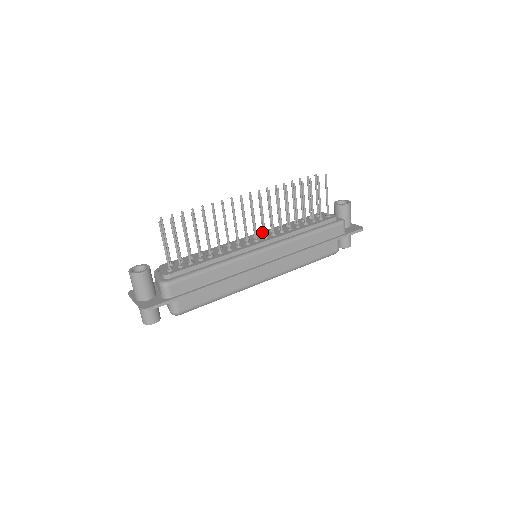
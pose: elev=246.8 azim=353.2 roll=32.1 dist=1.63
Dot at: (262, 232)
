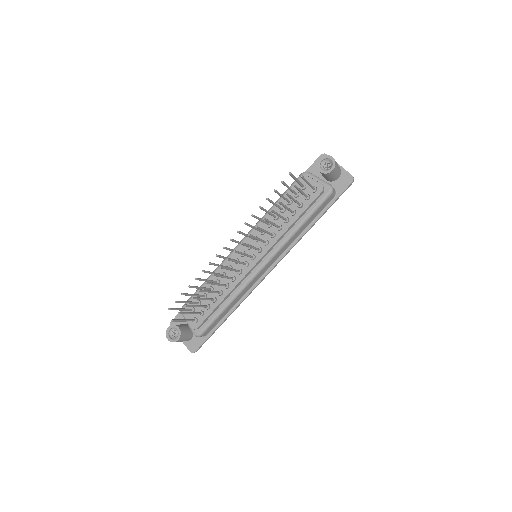
Dot at: (254, 240)
